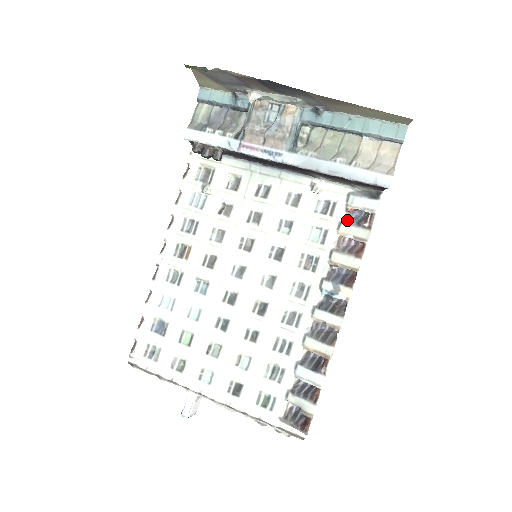
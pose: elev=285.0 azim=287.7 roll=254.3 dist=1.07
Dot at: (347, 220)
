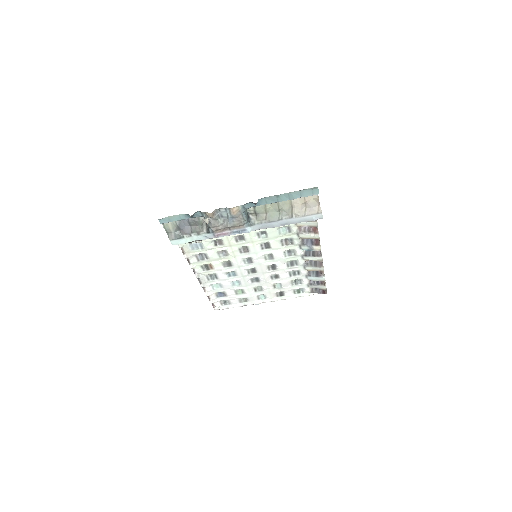
Dot at: occluded
